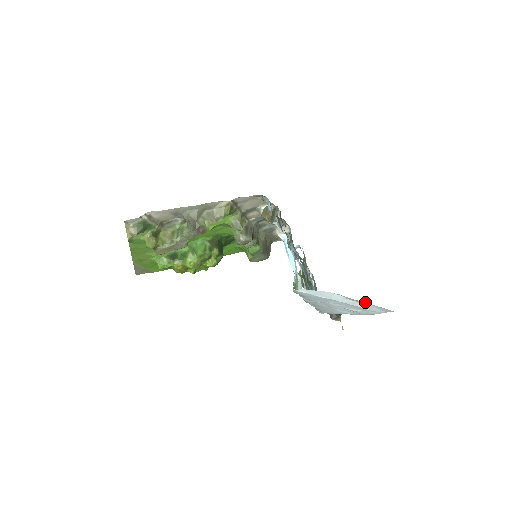
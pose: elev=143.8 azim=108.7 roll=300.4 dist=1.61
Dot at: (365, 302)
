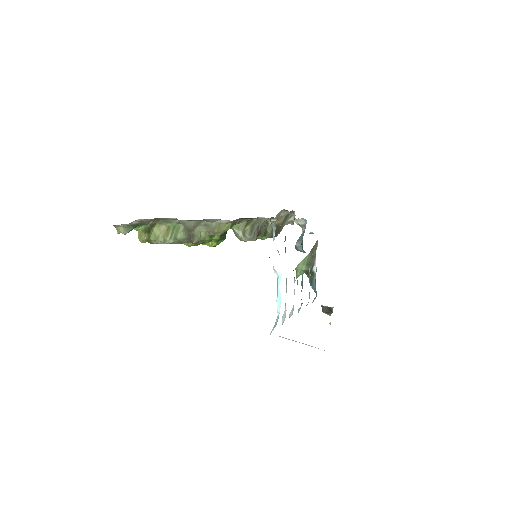
Dot at: occluded
